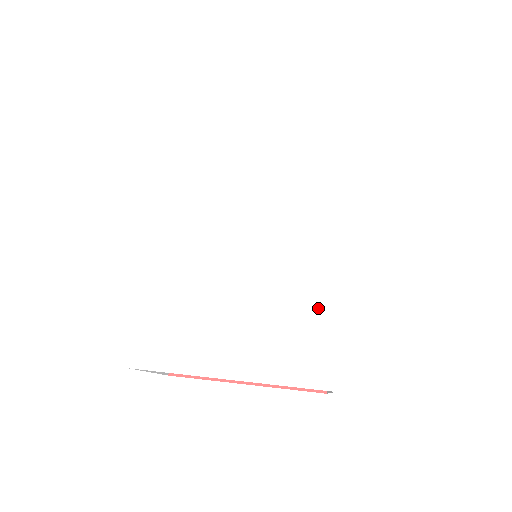
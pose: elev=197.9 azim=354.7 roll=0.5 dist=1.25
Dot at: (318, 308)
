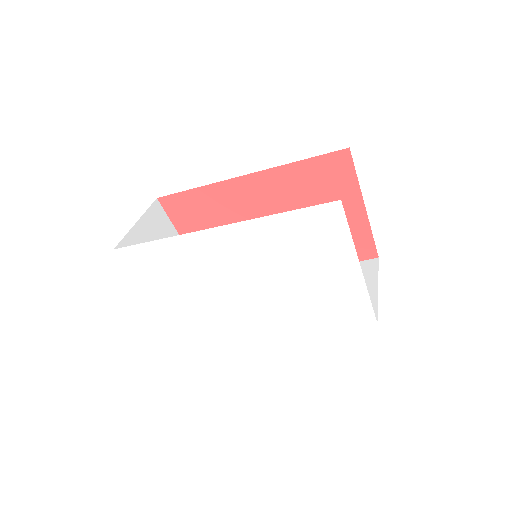
Dot at: (223, 337)
